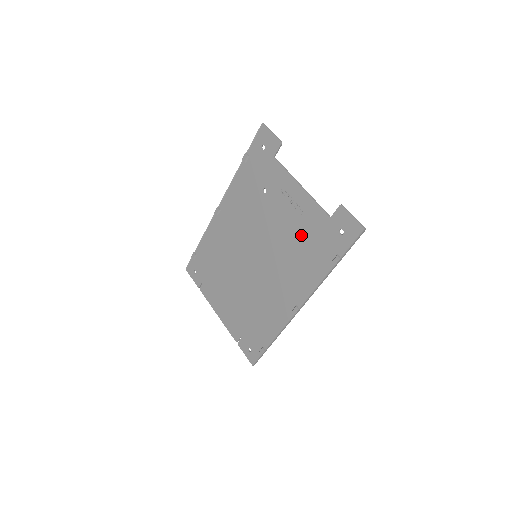
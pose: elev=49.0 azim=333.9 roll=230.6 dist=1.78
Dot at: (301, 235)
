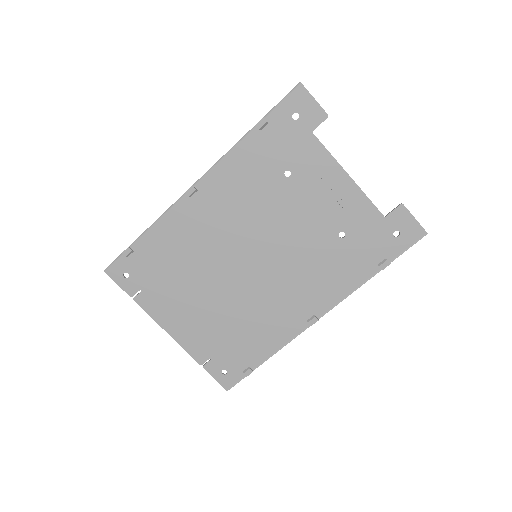
Dot at: (338, 234)
